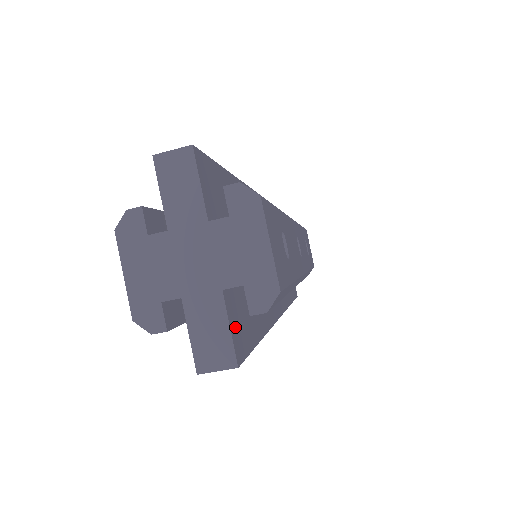
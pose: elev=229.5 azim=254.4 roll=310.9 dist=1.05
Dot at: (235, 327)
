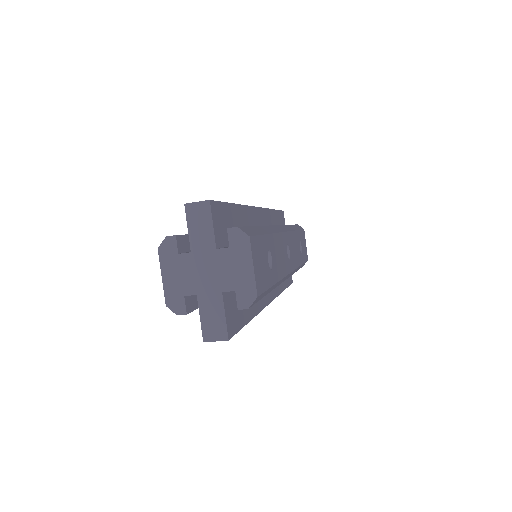
Dot at: (229, 315)
